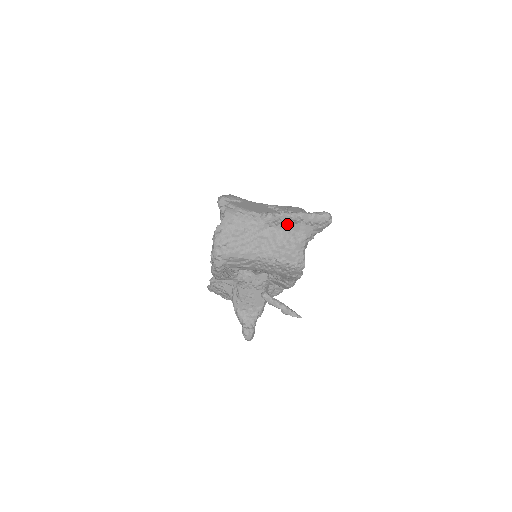
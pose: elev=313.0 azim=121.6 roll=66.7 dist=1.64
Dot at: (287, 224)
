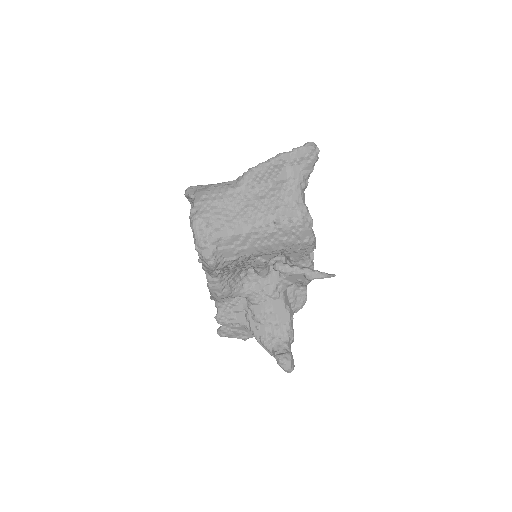
Dot at: (270, 176)
